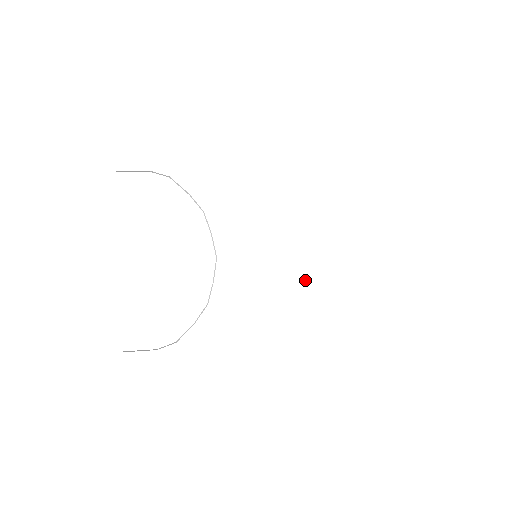
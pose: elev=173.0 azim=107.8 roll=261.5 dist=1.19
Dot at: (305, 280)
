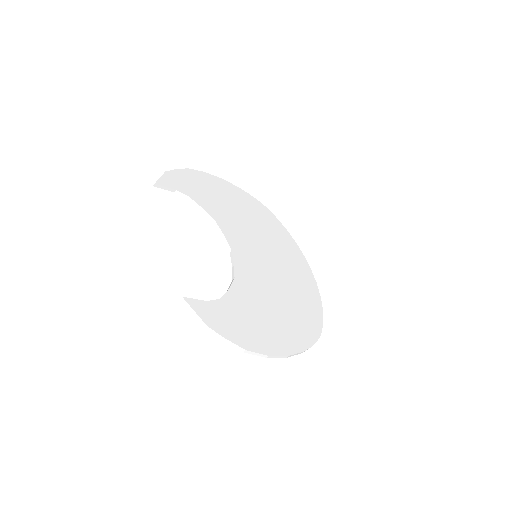
Dot at: (291, 279)
